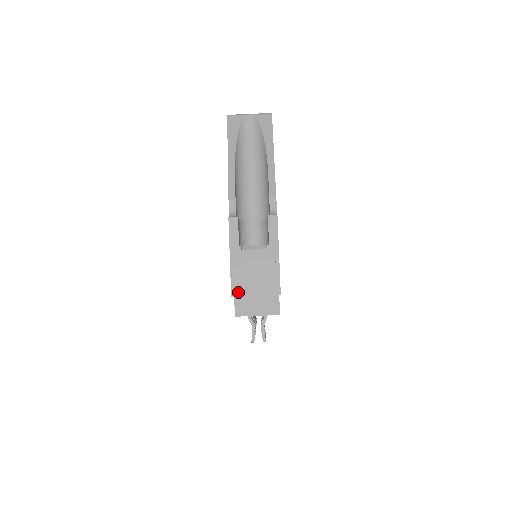
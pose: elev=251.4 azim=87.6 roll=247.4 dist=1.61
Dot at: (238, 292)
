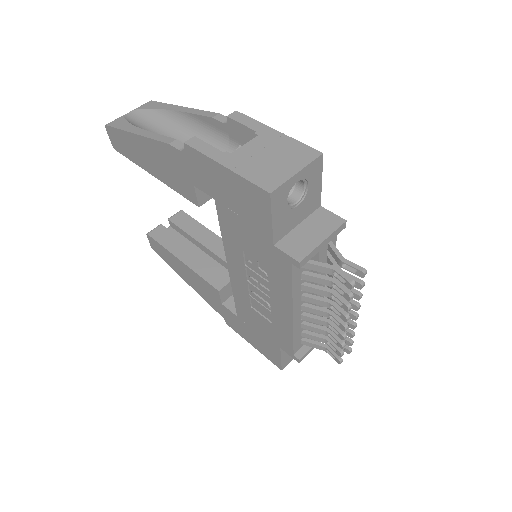
Dot at: (273, 184)
